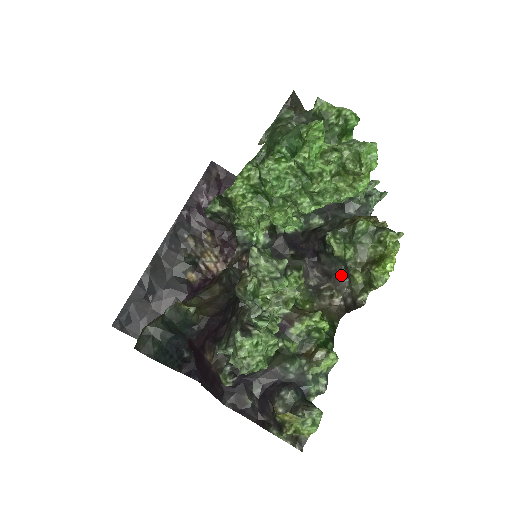
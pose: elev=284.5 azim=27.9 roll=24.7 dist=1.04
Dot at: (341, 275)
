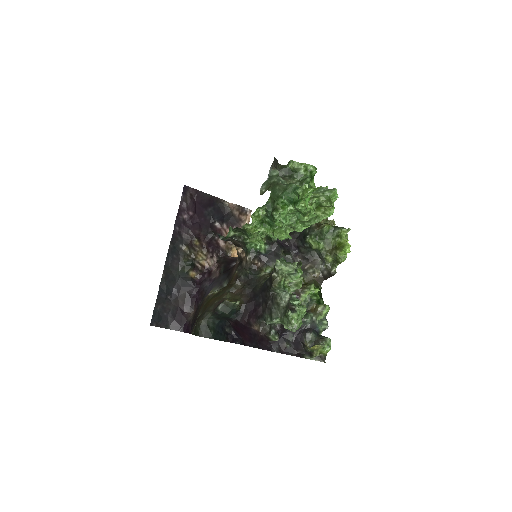
Dot at: (315, 258)
